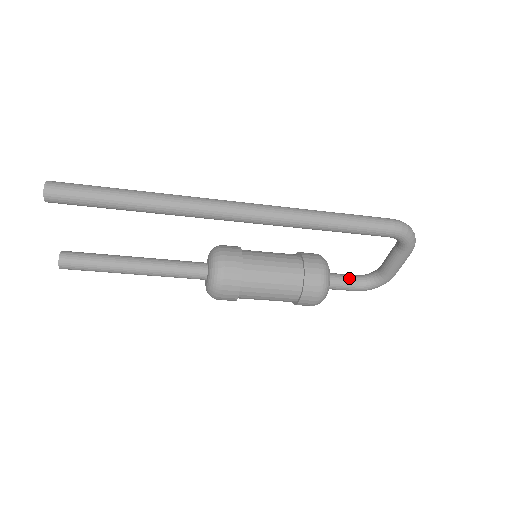
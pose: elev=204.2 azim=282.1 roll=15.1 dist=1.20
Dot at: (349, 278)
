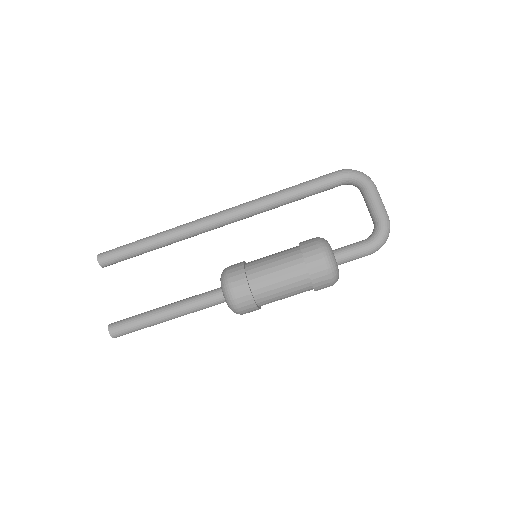
Dot at: (353, 244)
